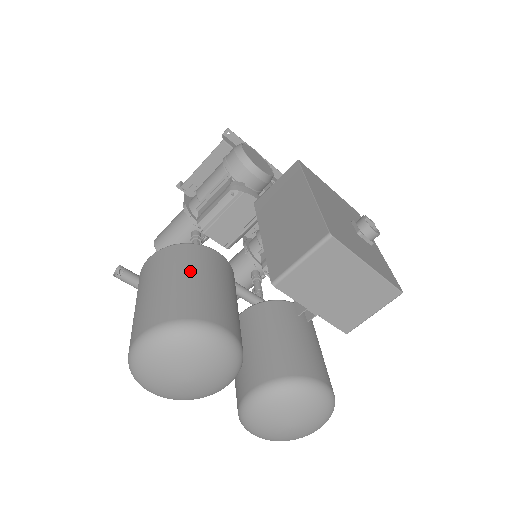
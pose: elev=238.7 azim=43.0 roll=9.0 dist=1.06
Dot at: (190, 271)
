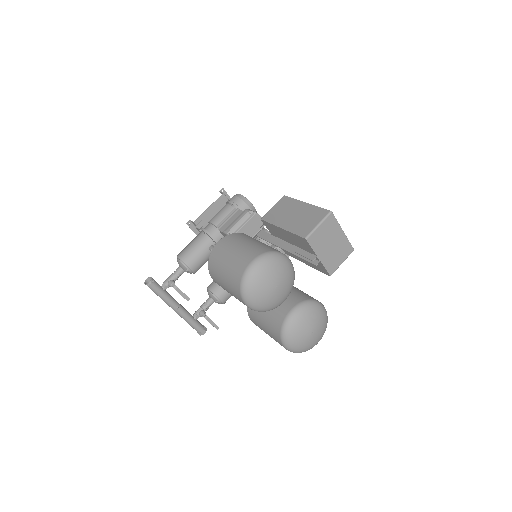
Dot at: (255, 240)
